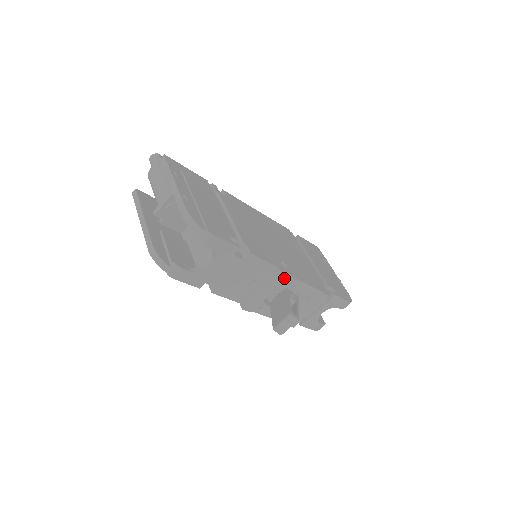
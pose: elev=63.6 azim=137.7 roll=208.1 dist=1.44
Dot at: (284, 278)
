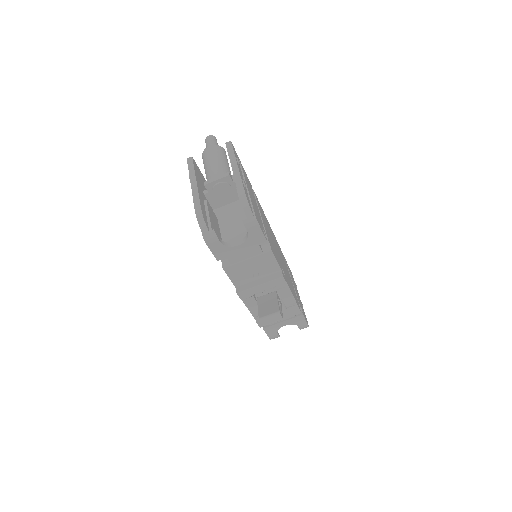
Dot at: (282, 282)
